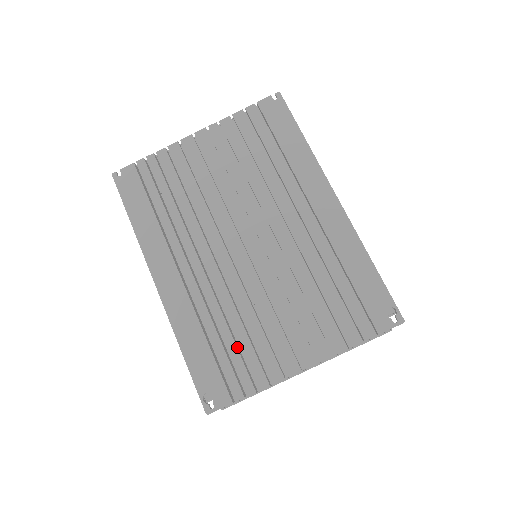
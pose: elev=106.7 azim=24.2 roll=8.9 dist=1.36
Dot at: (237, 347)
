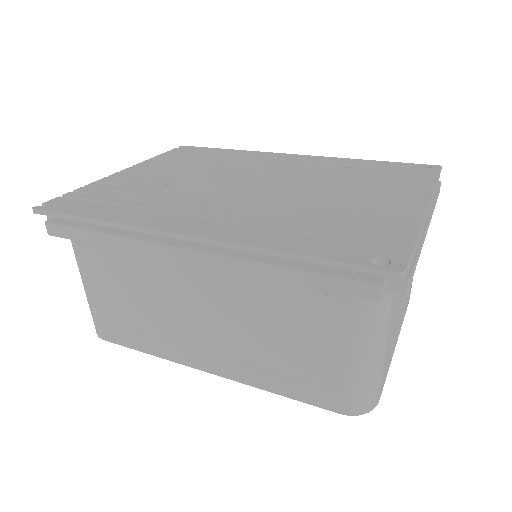
Dot at: (344, 226)
